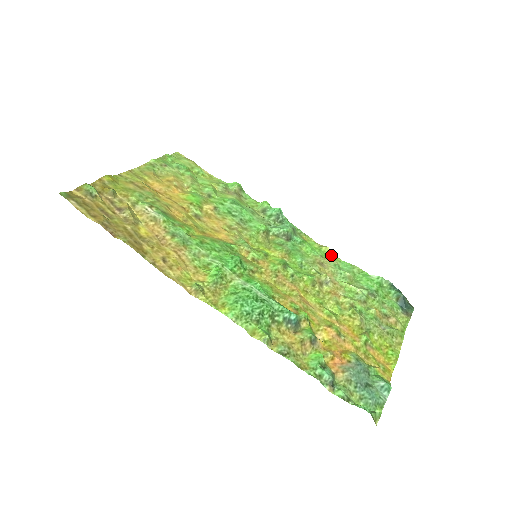
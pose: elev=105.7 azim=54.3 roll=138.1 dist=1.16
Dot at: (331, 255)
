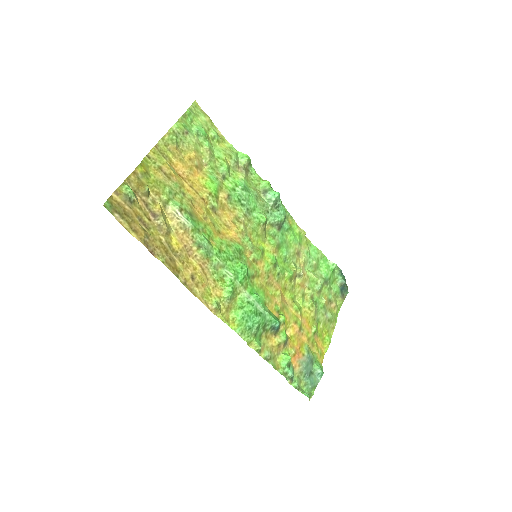
Dot at: (306, 239)
